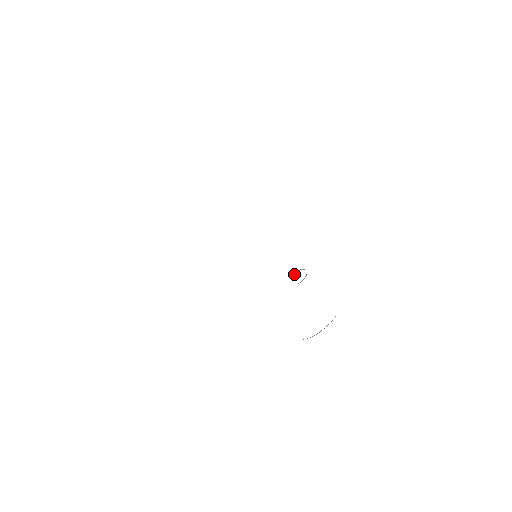
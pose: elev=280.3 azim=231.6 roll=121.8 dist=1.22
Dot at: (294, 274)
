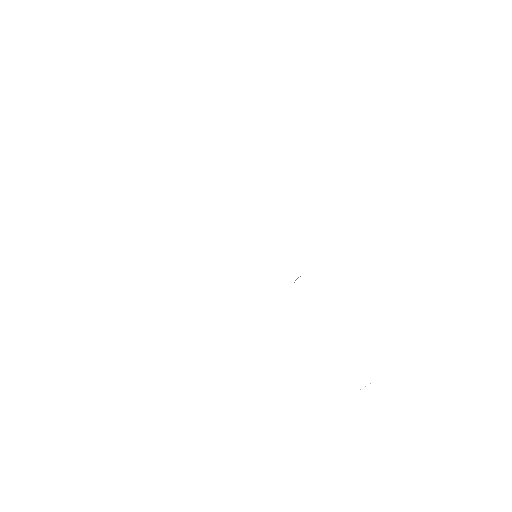
Dot at: (296, 279)
